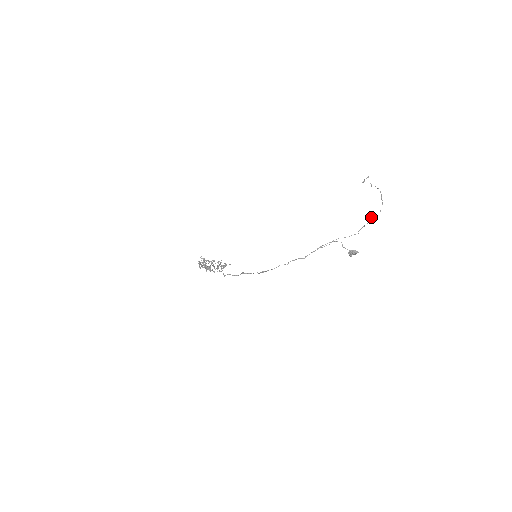
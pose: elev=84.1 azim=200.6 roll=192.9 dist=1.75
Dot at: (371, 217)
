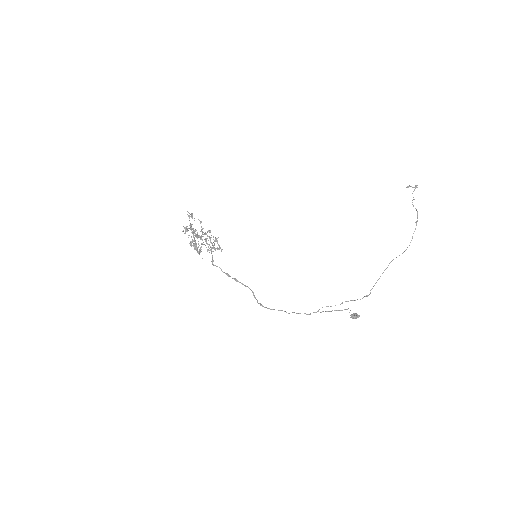
Dot at: (391, 261)
